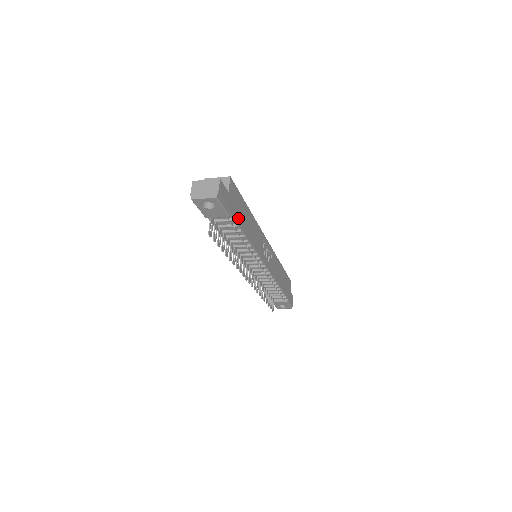
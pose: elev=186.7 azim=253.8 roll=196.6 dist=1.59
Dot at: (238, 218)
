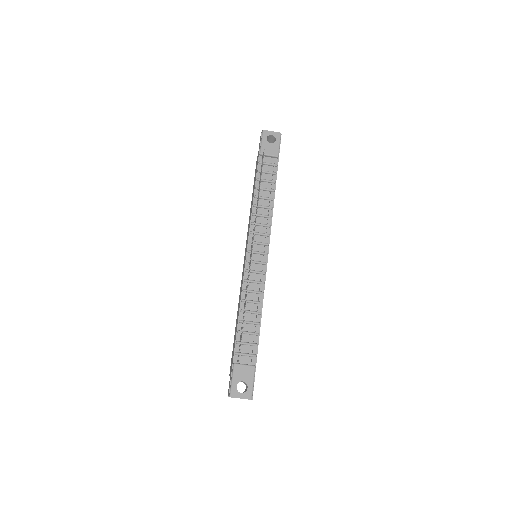
Dot at: (276, 174)
